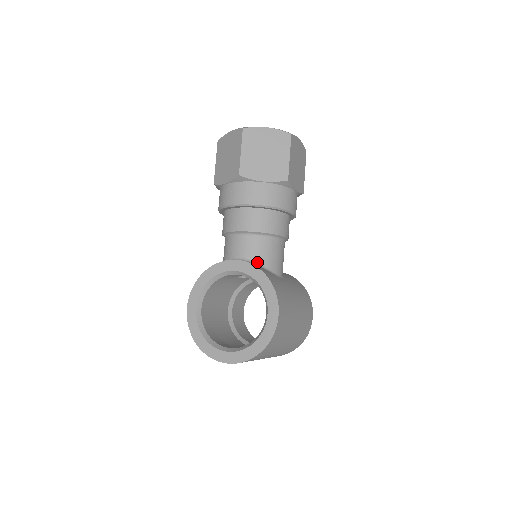
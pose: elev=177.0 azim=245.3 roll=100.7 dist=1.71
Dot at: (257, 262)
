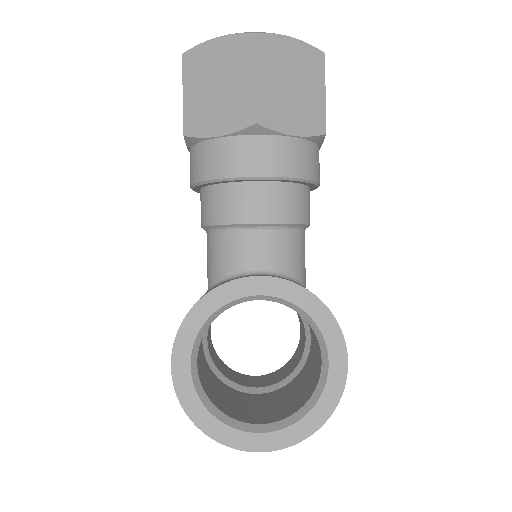
Dot at: (286, 273)
